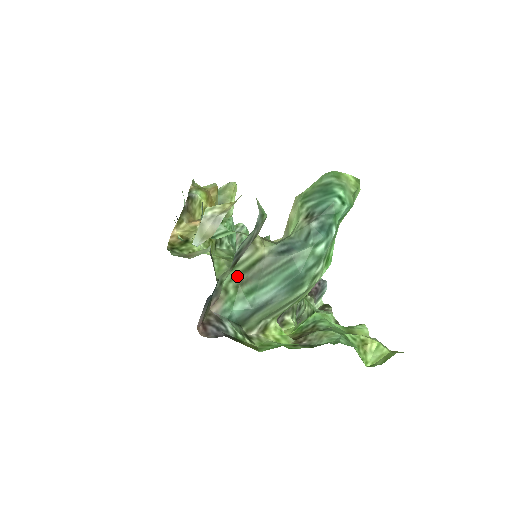
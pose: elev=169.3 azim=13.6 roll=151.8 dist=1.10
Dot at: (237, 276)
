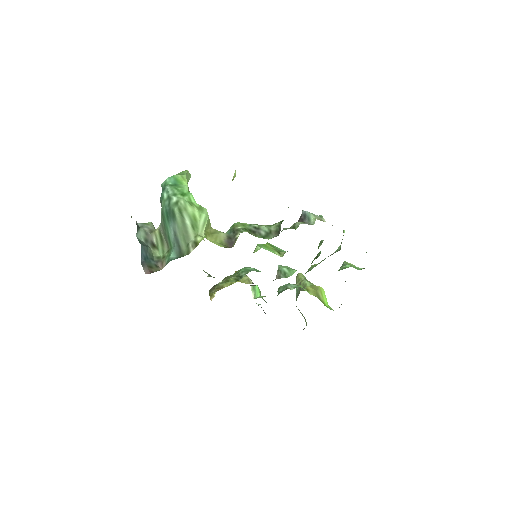
Dot at: (163, 249)
